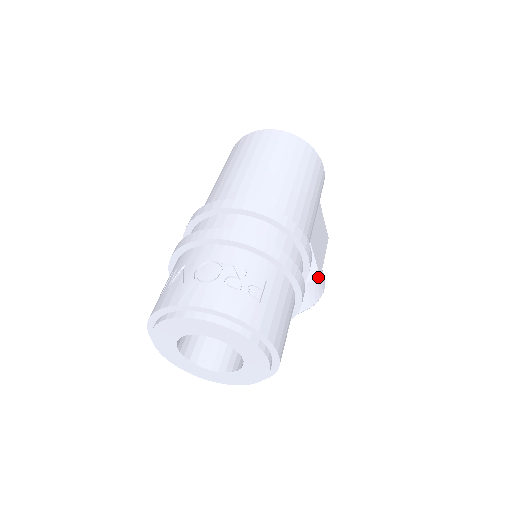
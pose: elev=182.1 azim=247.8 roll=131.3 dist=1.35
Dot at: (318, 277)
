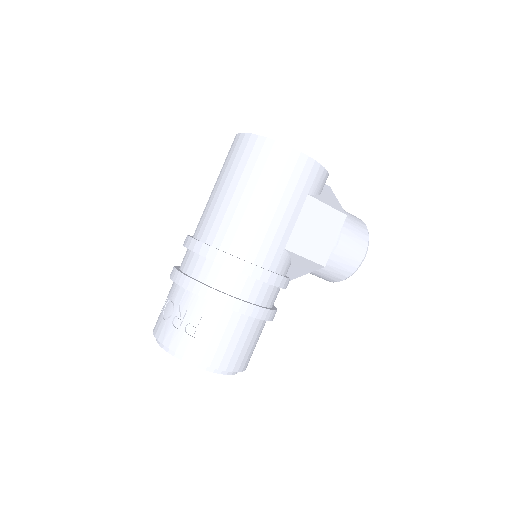
Dot at: (322, 266)
